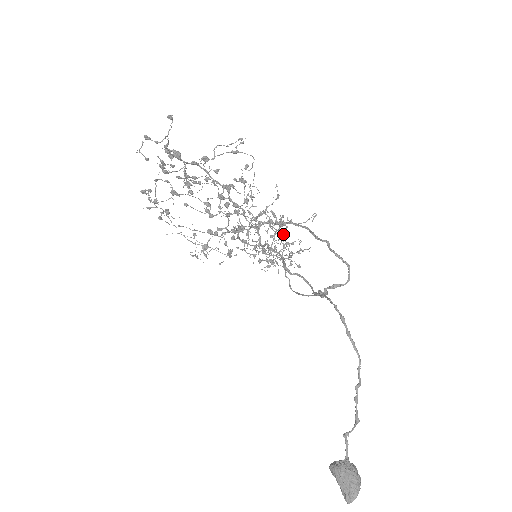
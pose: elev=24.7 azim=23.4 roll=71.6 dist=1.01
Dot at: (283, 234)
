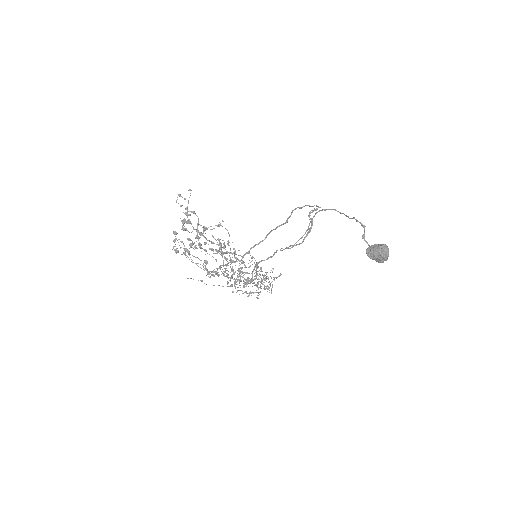
Dot at: (260, 271)
